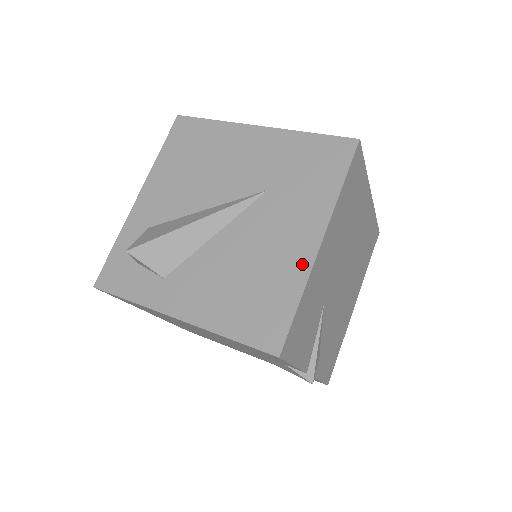
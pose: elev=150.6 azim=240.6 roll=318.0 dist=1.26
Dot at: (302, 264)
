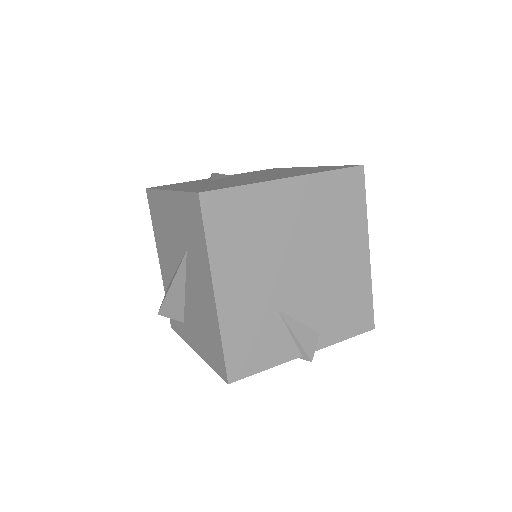
Dot at: (214, 313)
